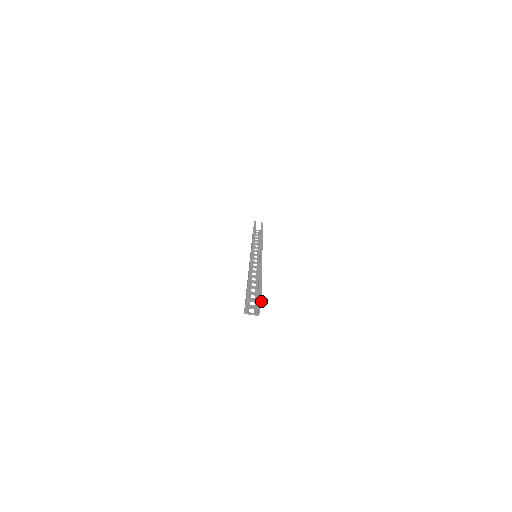
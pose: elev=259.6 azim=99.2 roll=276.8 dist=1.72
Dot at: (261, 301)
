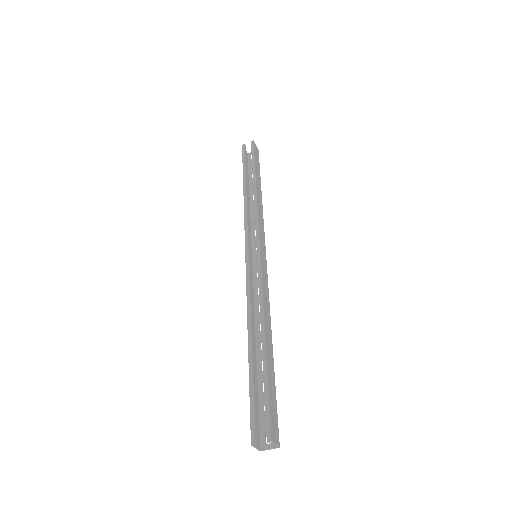
Dot at: (270, 438)
